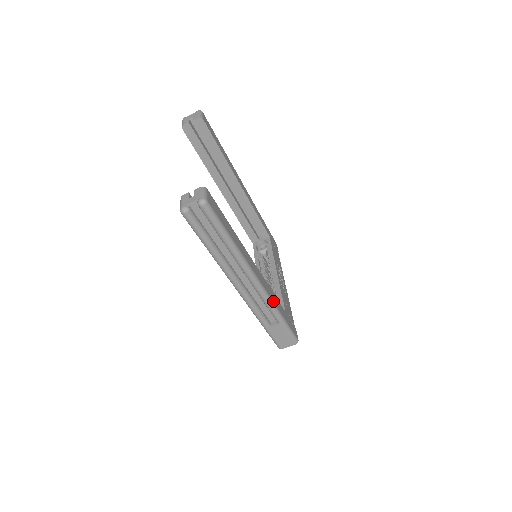
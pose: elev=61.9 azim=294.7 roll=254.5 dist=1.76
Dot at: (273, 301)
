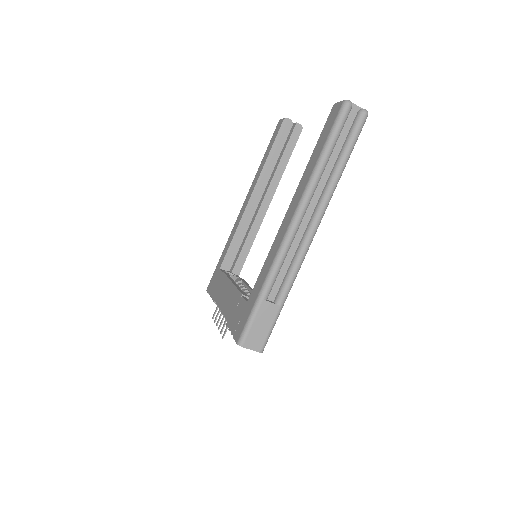
Dot at: (297, 272)
